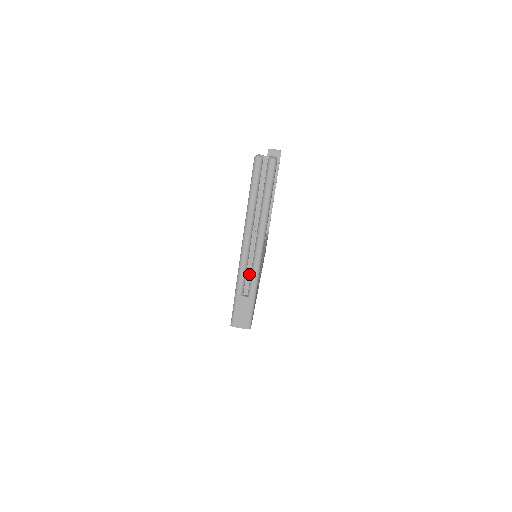
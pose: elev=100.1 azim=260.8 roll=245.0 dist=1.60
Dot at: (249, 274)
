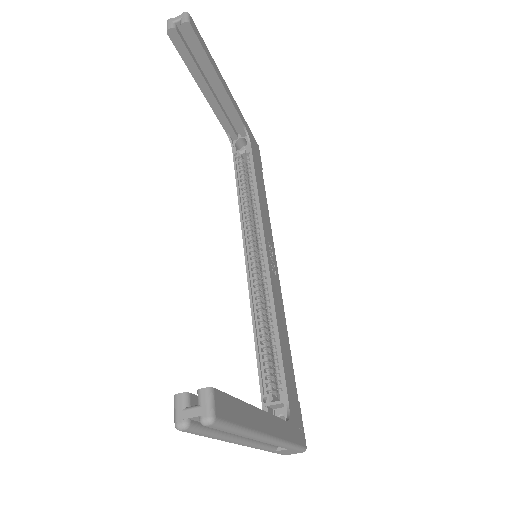
Dot at: occluded
